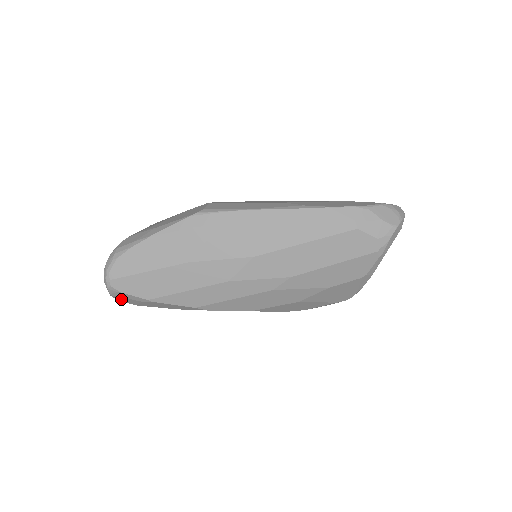
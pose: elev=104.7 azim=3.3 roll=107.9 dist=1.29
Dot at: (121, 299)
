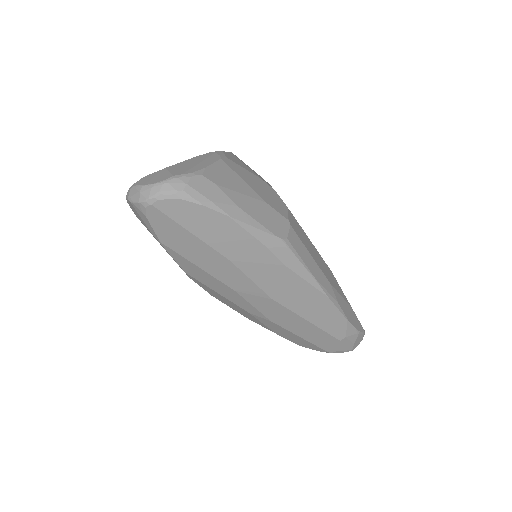
Dot at: (133, 207)
